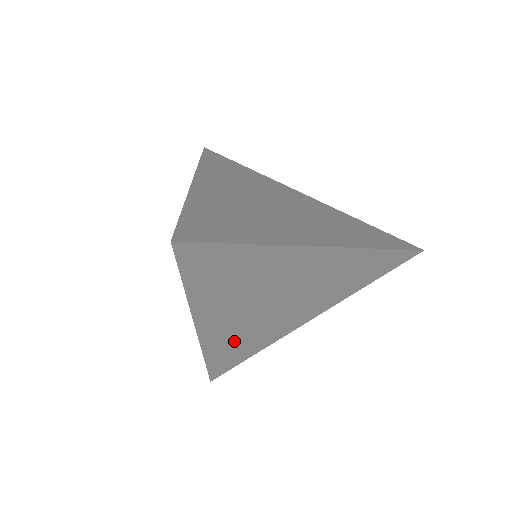
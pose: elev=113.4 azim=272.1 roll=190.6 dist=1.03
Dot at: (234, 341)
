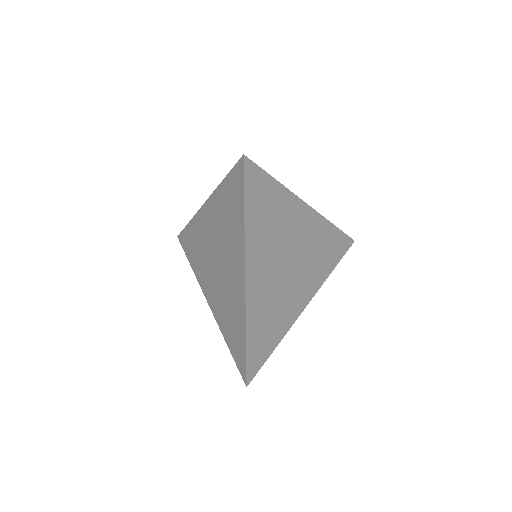
Dot at: (265, 312)
